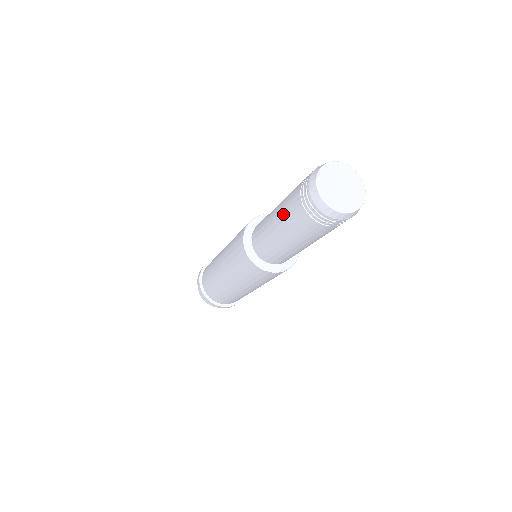
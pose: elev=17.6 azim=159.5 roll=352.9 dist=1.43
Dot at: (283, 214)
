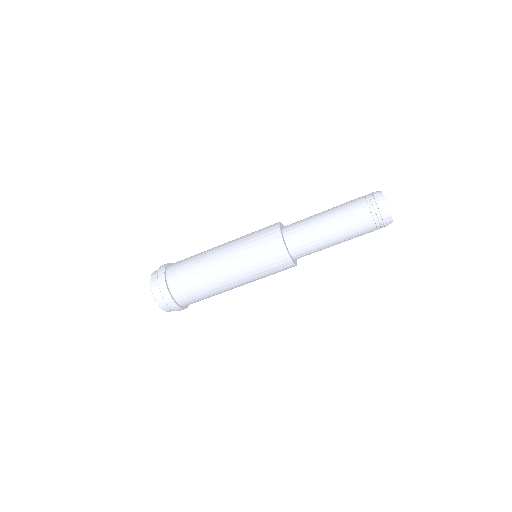
Dot at: occluded
